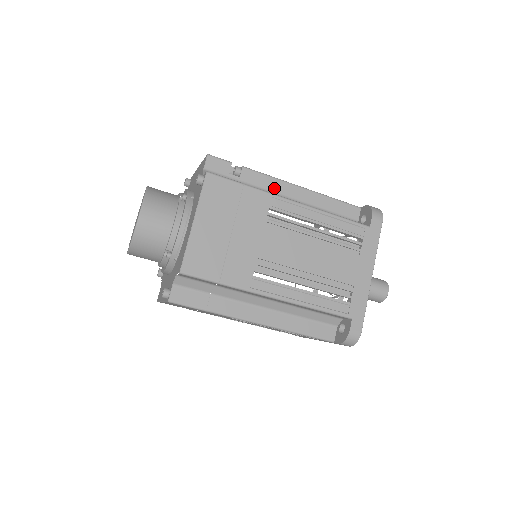
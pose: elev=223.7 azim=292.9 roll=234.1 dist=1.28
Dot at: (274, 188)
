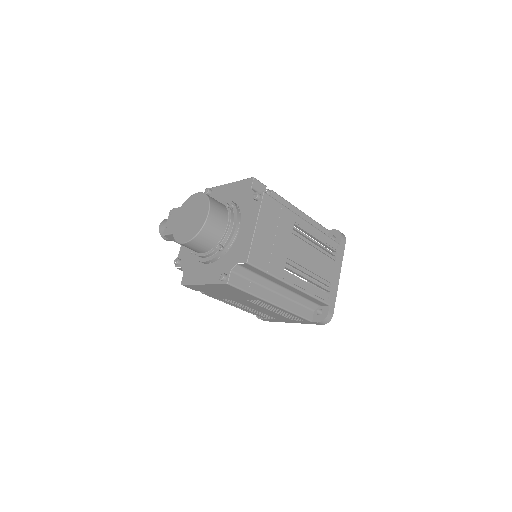
Dot at: occluded
